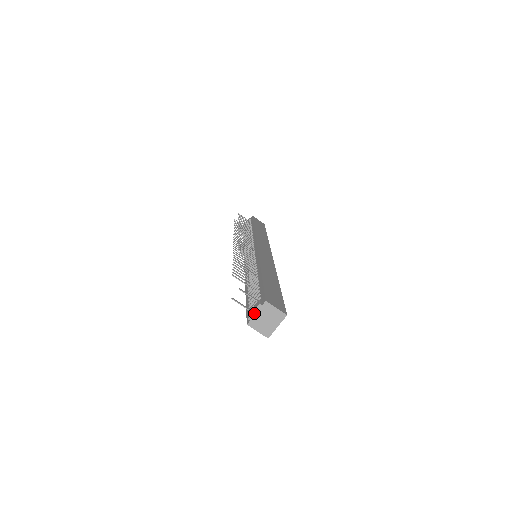
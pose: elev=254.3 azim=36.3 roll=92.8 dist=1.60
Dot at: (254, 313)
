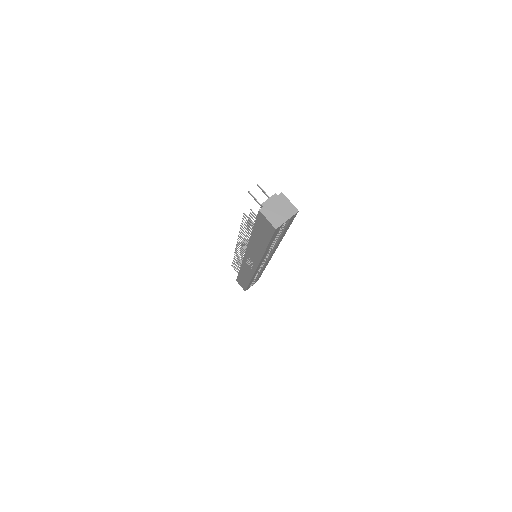
Dot at: (268, 200)
